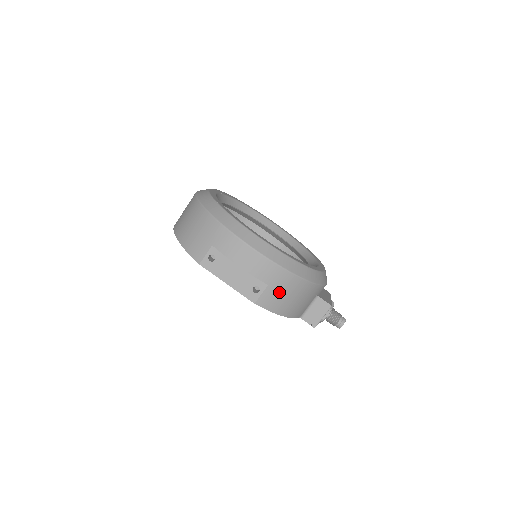
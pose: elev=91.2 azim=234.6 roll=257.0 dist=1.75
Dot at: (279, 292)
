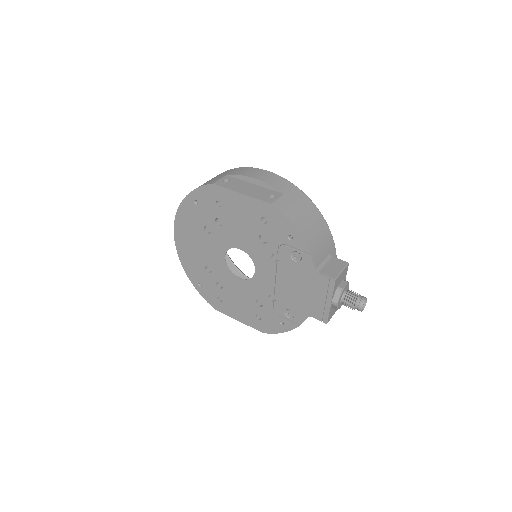
Dot at: (295, 205)
